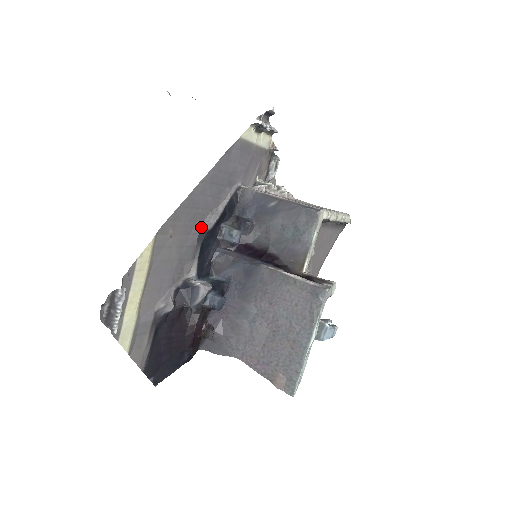
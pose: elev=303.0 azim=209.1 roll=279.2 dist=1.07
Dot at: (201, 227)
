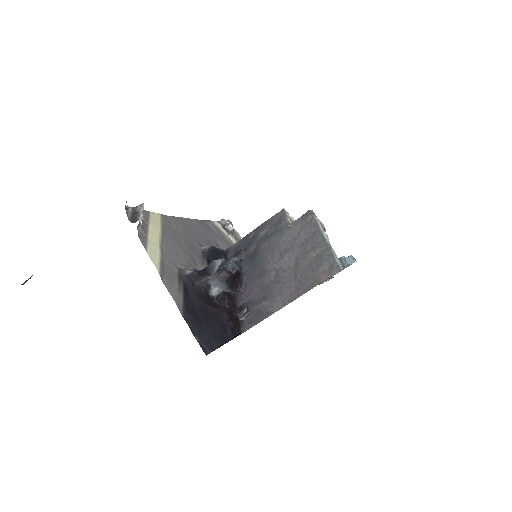
Dot at: (201, 247)
